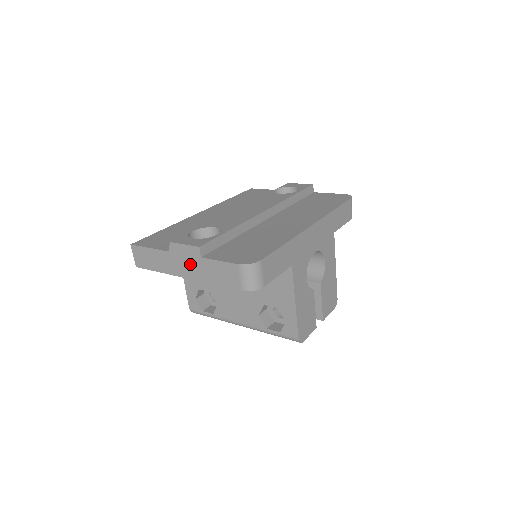
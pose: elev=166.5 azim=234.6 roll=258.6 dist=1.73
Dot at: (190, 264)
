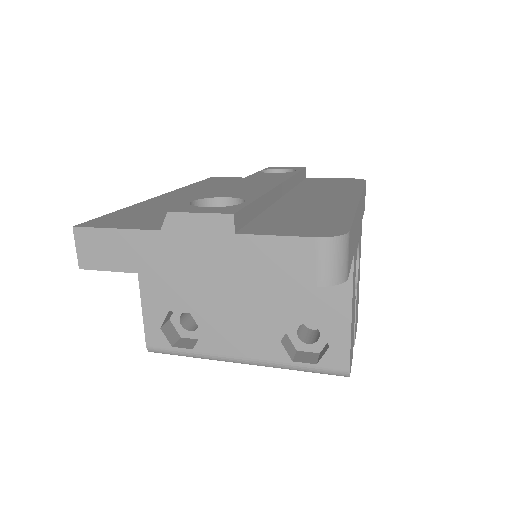
Dot at: (207, 249)
